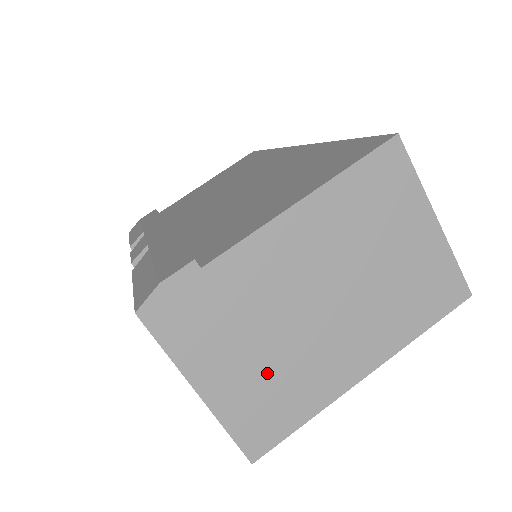
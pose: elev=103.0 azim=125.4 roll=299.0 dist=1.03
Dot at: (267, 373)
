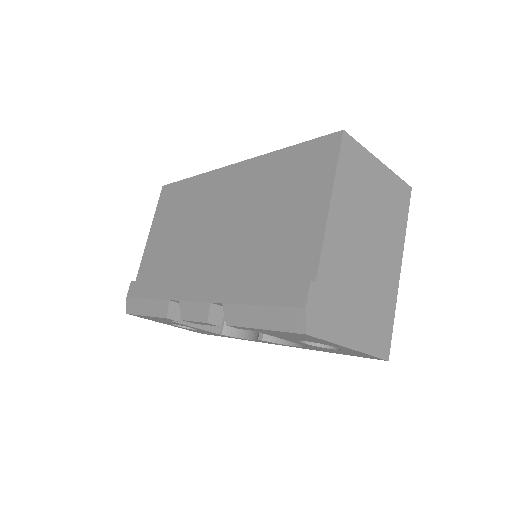
Dot at: (368, 309)
